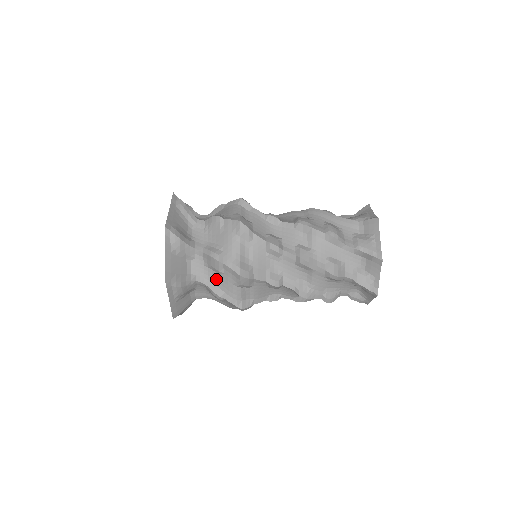
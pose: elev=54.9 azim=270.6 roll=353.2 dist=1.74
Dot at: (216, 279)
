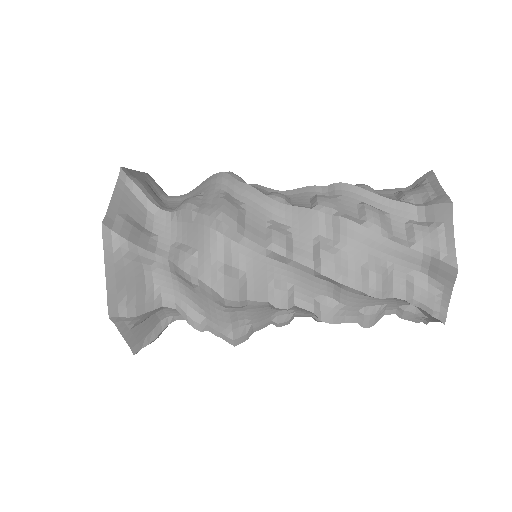
Dot at: occluded
